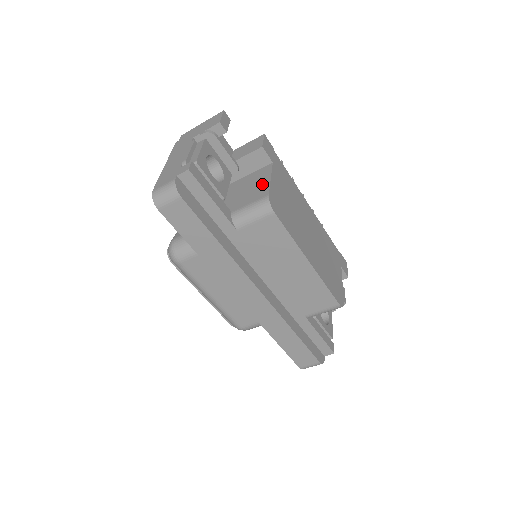
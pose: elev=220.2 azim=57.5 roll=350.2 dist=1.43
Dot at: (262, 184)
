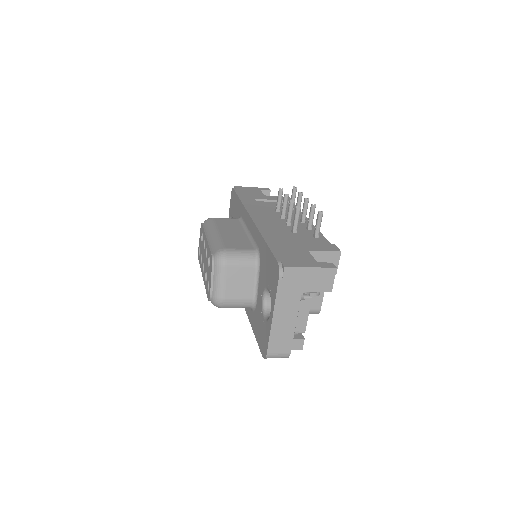
Dot at: occluded
